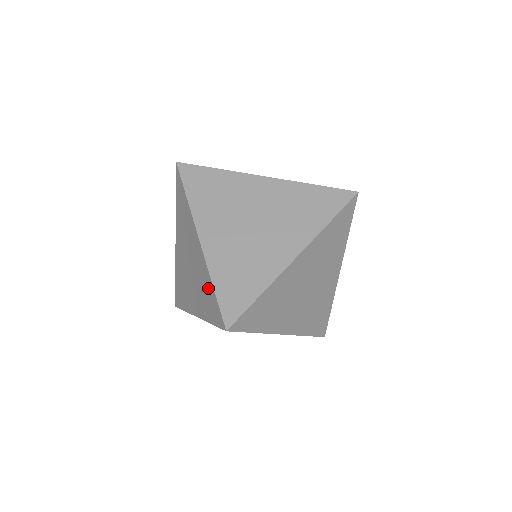
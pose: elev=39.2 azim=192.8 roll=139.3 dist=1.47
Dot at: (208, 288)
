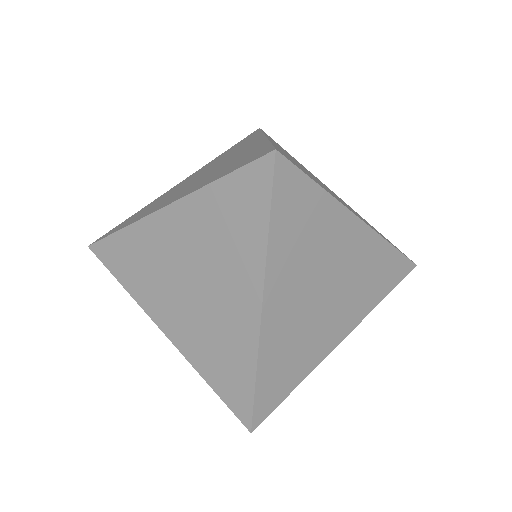
Dot at: (238, 364)
